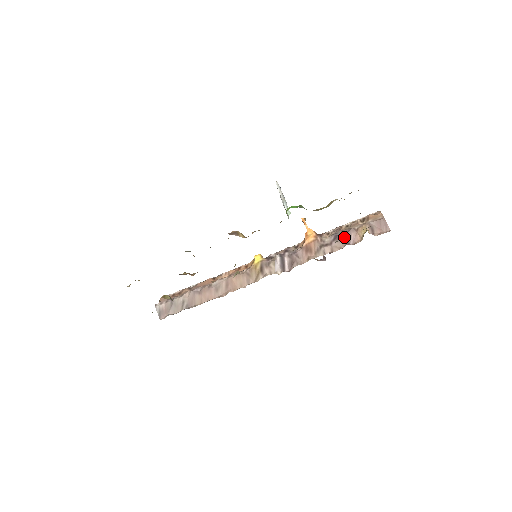
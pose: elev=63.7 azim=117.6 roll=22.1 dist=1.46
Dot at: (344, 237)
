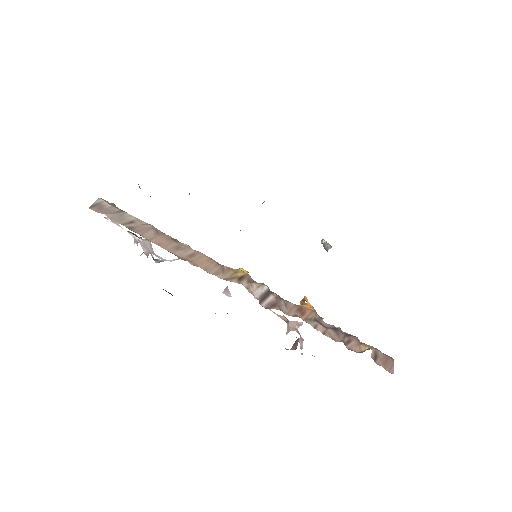
Dot at: (344, 335)
